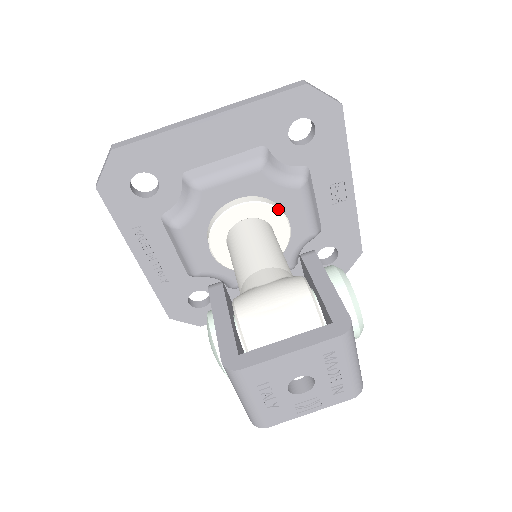
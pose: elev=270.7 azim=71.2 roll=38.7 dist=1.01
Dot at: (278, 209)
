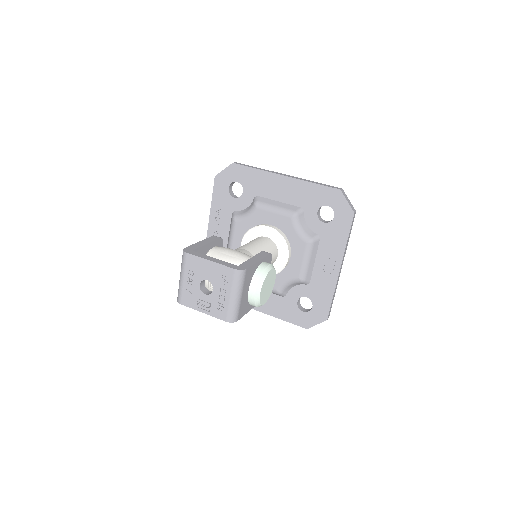
Dot at: (286, 244)
